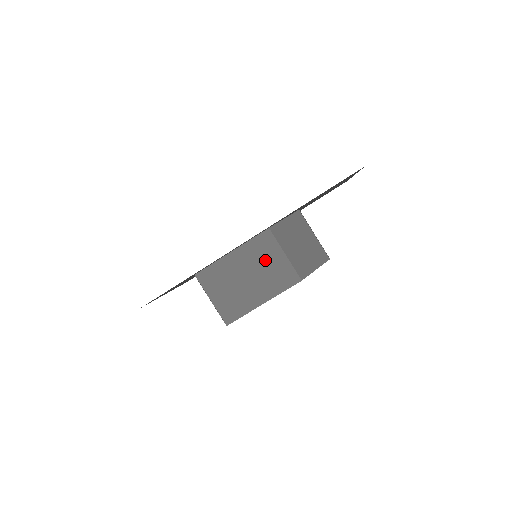
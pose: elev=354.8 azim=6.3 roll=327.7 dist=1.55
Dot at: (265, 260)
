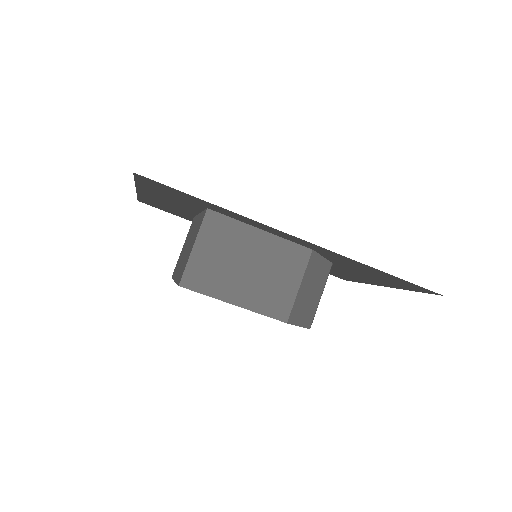
Dot at: (279, 271)
